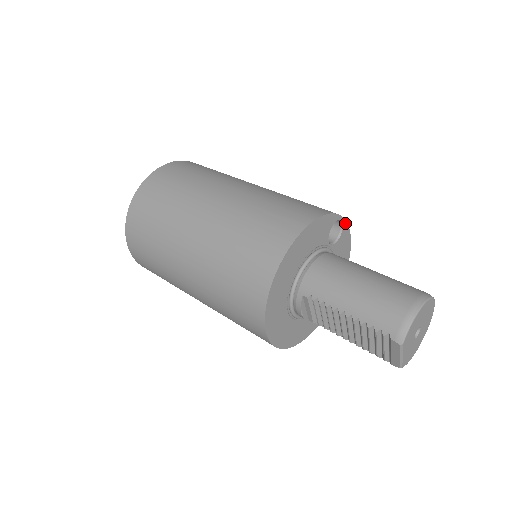
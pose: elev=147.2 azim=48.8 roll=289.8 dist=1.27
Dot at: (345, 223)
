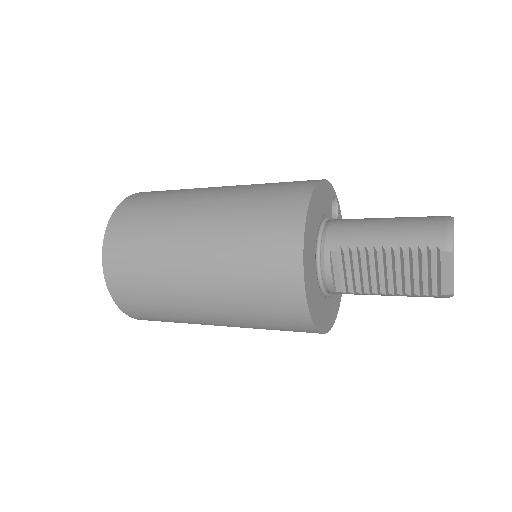
Dot at: (338, 205)
